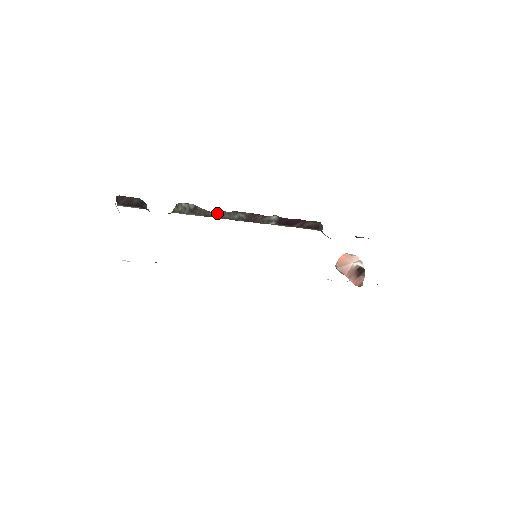
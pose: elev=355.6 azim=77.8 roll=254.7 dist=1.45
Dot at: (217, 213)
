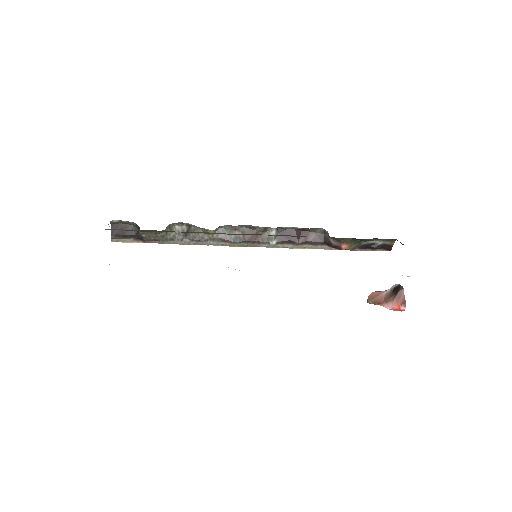
Dot at: (211, 231)
